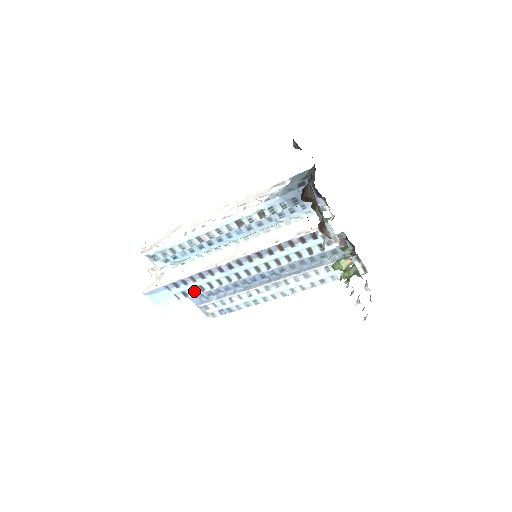
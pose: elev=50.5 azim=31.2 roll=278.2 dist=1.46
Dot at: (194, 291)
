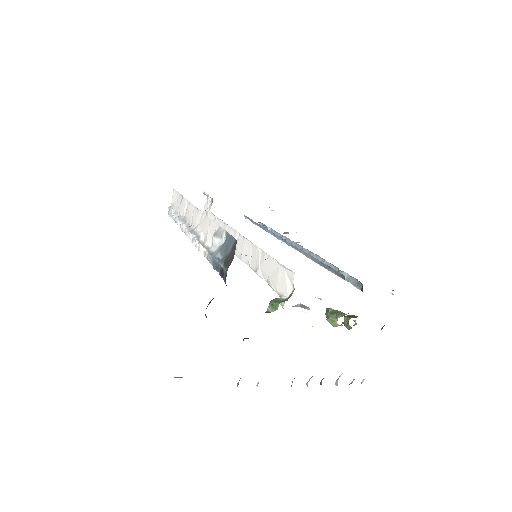
Dot at: occluded
